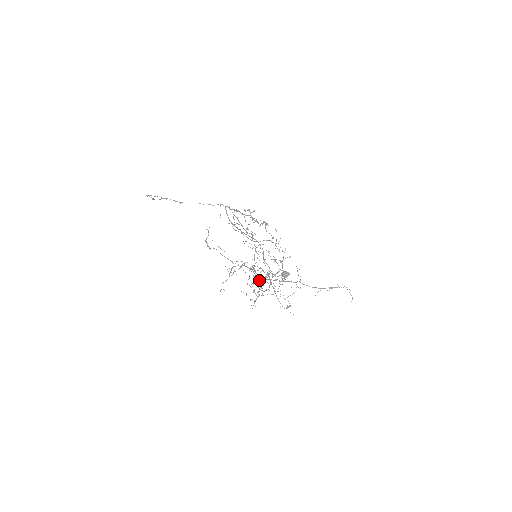
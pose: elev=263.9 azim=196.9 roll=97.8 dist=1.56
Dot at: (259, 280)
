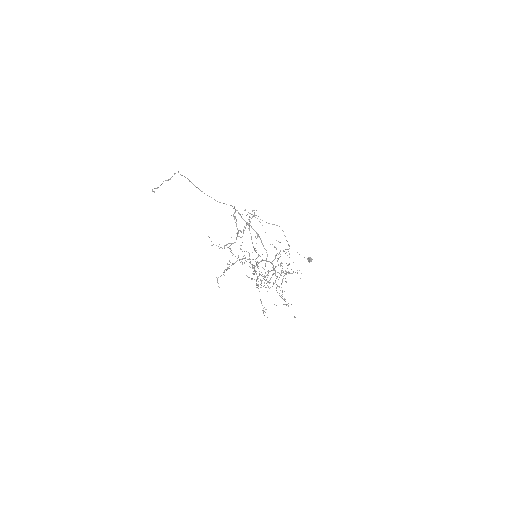
Dot at: occluded
